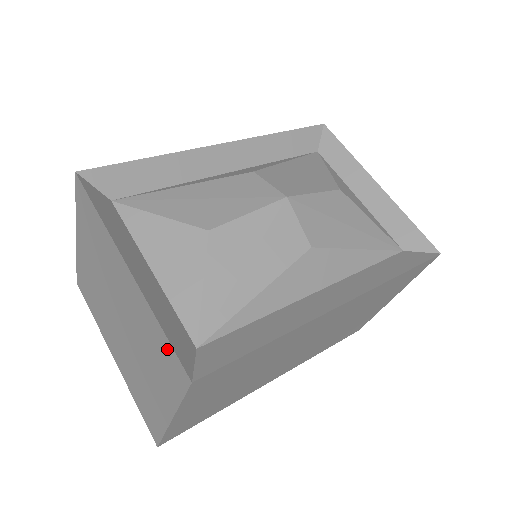
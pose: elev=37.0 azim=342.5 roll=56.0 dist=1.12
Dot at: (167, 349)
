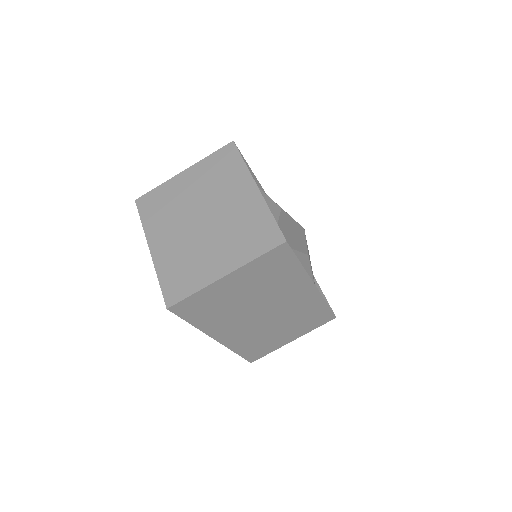
Dot at: (269, 227)
